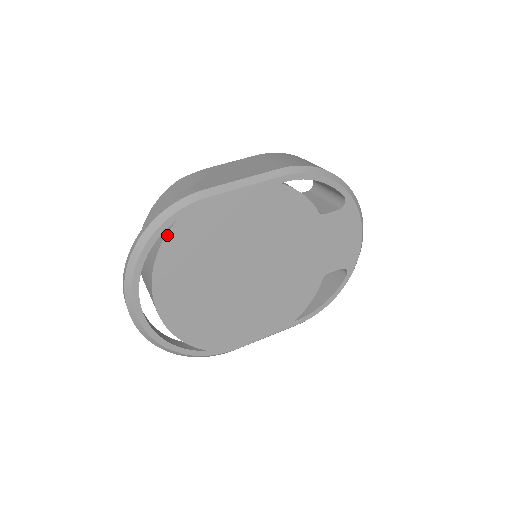
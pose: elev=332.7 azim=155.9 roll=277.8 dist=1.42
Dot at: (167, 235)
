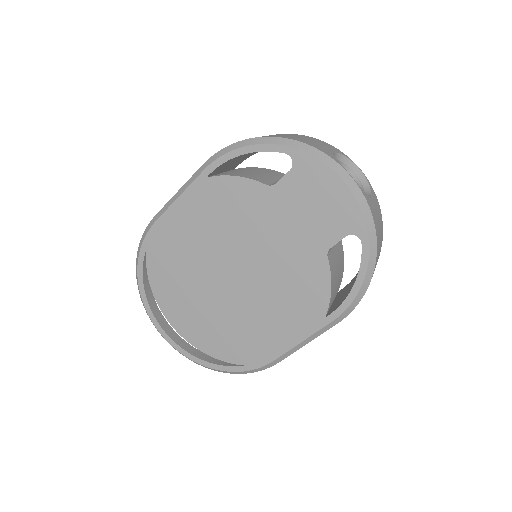
Dot at: (147, 264)
